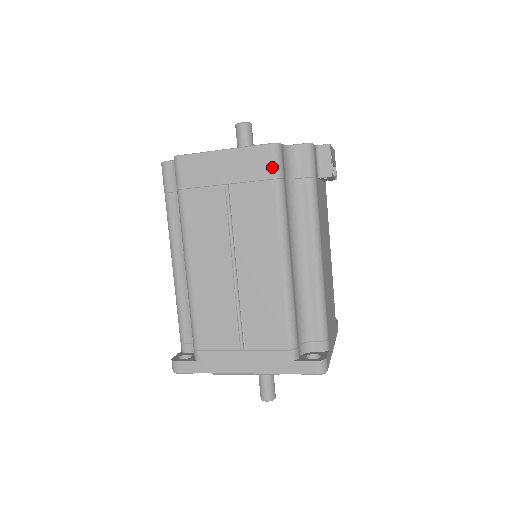
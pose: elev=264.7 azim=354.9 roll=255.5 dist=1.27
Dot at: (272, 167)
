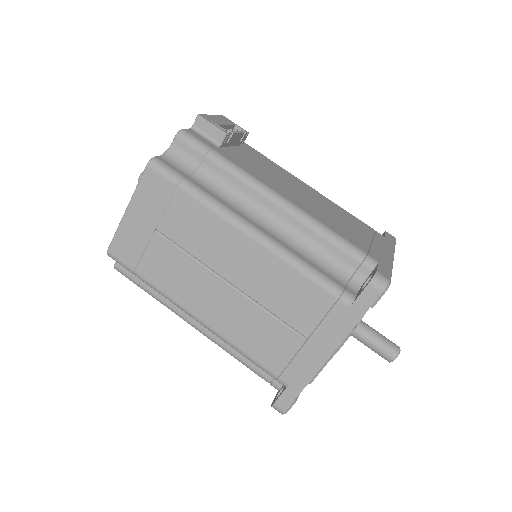
Dot at: (166, 180)
